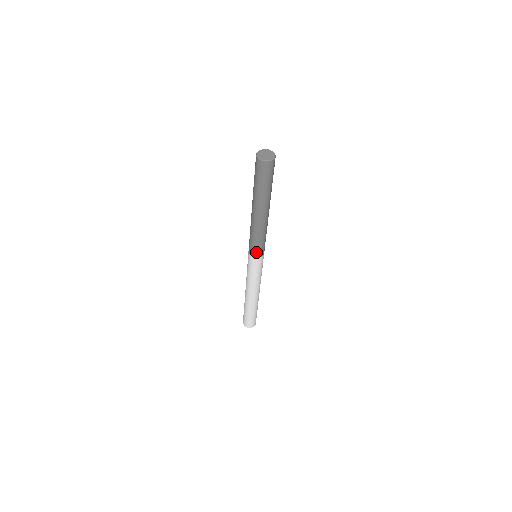
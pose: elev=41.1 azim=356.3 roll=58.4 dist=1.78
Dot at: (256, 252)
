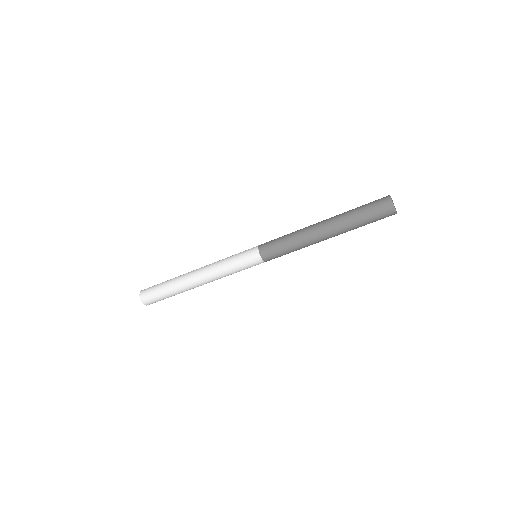
Dot at: (268, 251)
